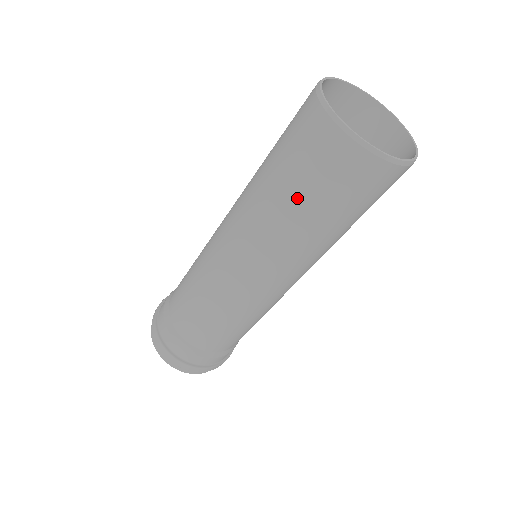
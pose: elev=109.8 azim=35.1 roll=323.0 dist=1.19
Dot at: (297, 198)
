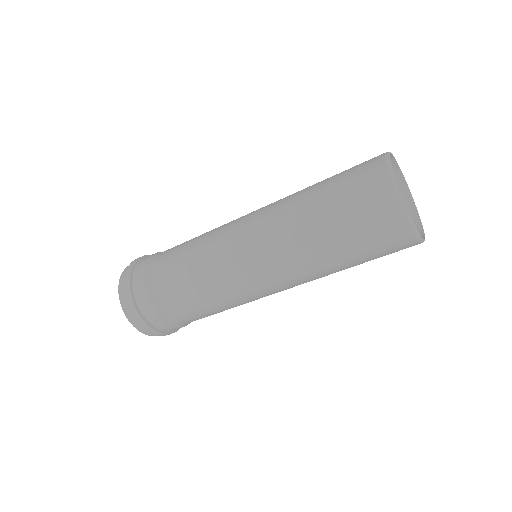
Dot at: (349, 255)
